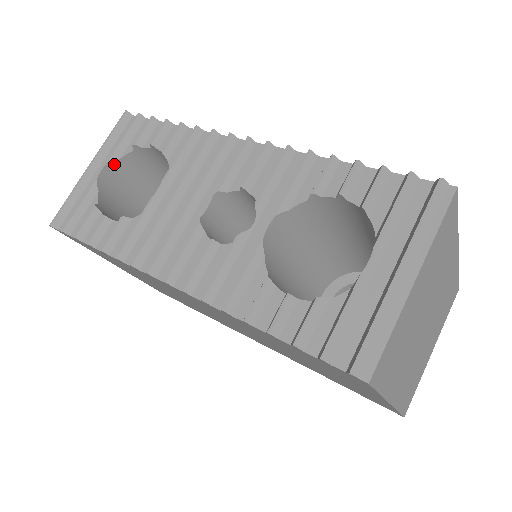
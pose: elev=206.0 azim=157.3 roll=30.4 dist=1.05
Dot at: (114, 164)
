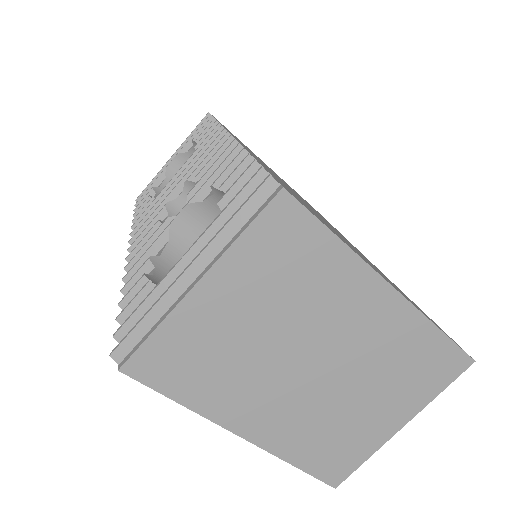
Dot at: (183, 156)
